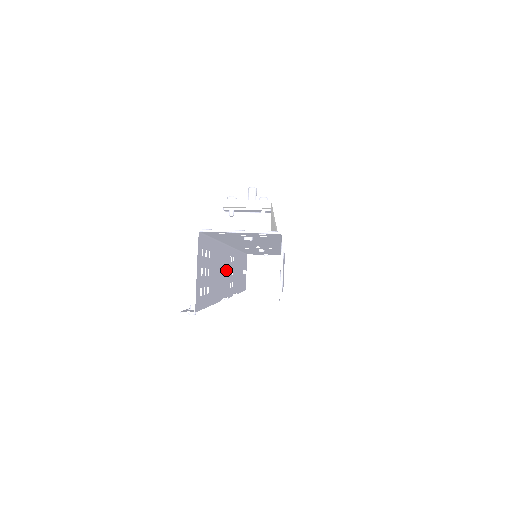
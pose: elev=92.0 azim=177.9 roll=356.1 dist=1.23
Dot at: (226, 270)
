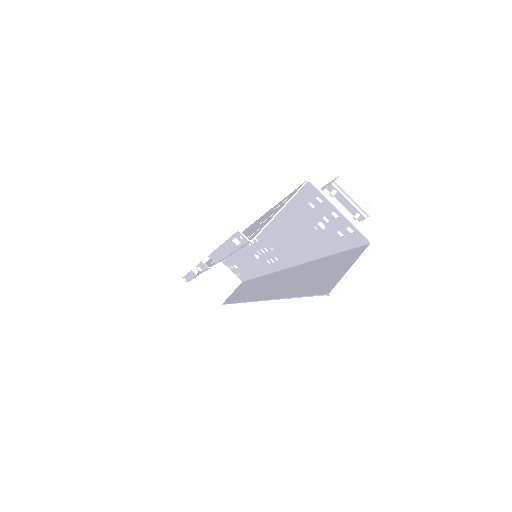
Dot at: occluded
